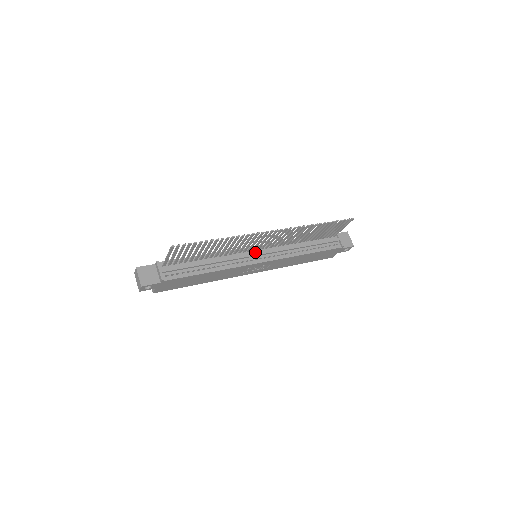
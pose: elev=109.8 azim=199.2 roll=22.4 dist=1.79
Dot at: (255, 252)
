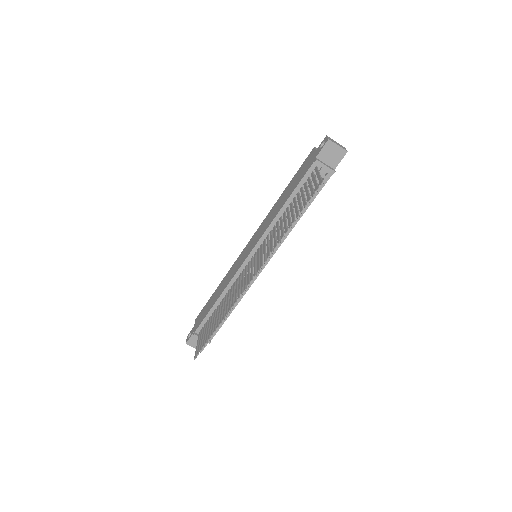
Dot at: occluded
